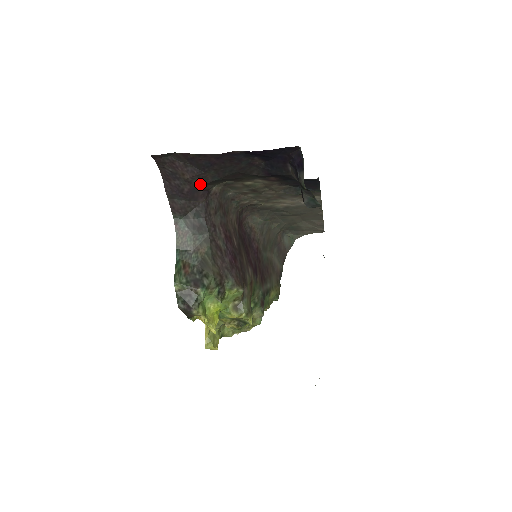
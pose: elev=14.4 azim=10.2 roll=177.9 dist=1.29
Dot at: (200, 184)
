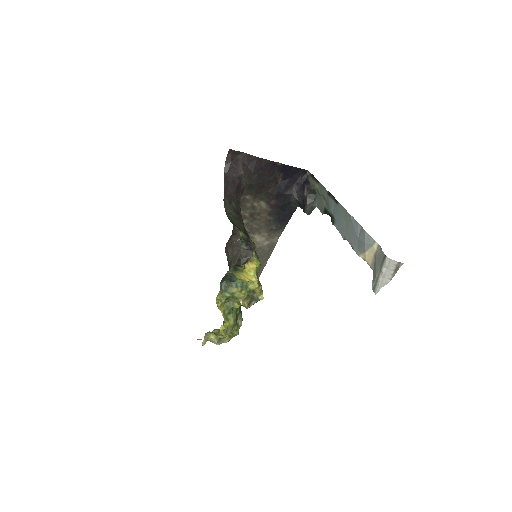
Dot at: (244, 183)
